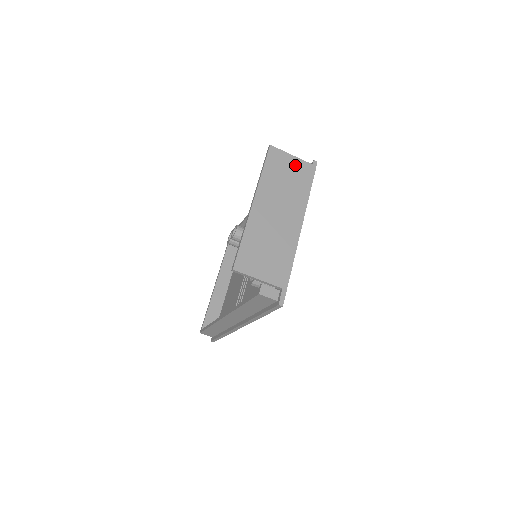
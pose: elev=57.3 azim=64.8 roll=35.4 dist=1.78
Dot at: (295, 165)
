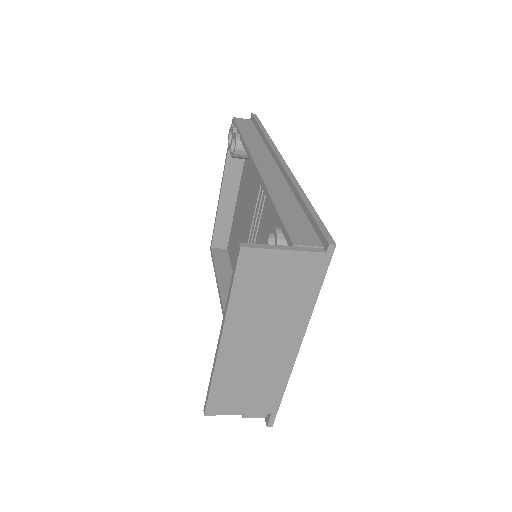
Dot at: (291, 265)
